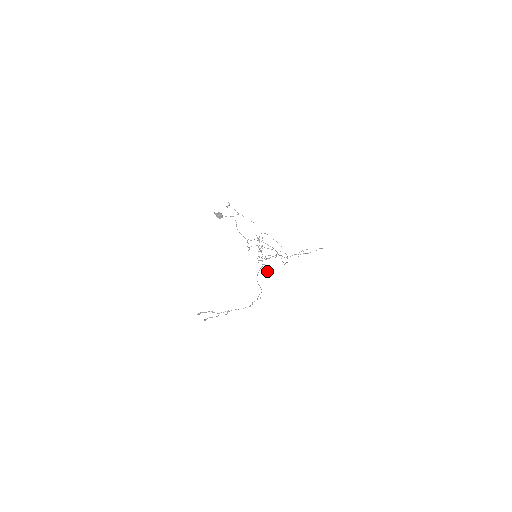
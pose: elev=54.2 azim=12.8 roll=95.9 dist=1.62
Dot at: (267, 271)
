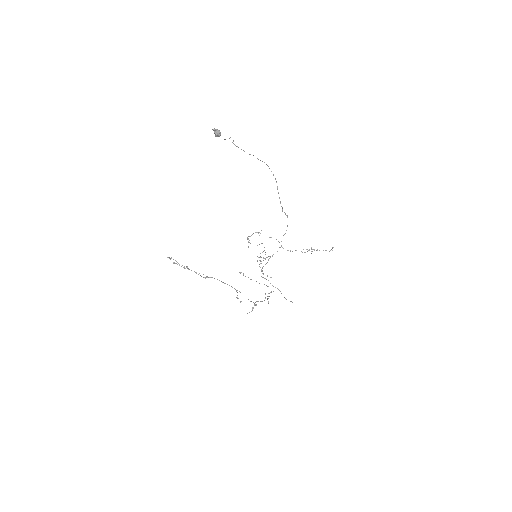
Dot at: occluded
